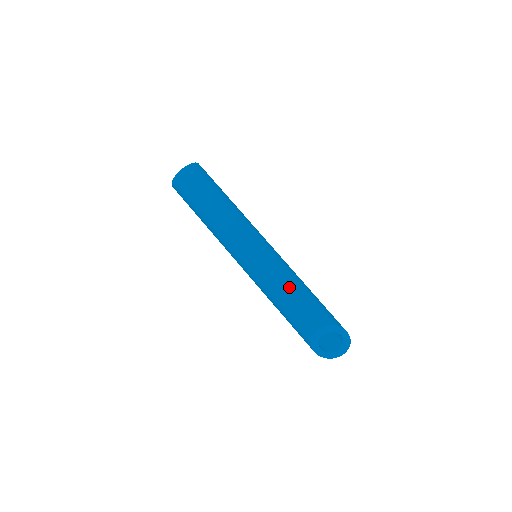
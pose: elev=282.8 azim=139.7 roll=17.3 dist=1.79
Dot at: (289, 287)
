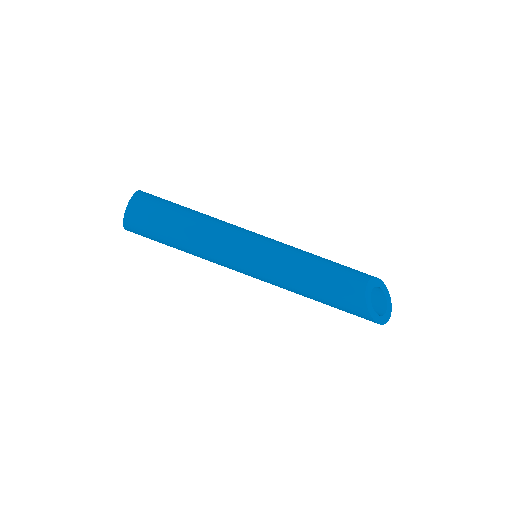
Dot at: (314, 260)
